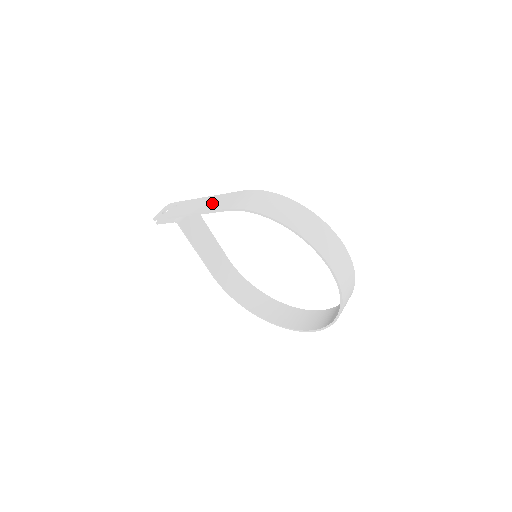
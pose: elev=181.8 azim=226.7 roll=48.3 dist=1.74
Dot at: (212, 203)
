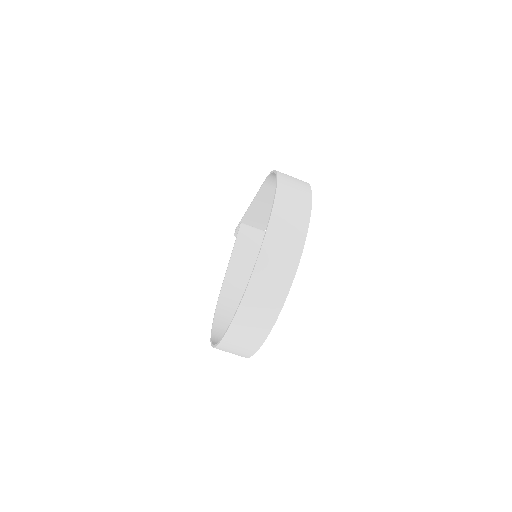
Dot at: occluded
